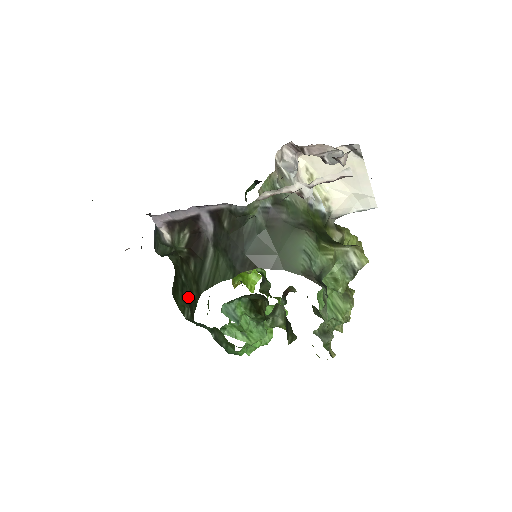
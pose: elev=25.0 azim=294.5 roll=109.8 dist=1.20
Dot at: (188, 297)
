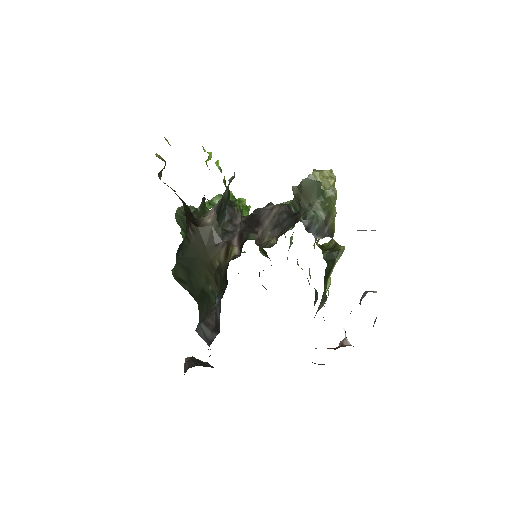
Dot at: occluded
